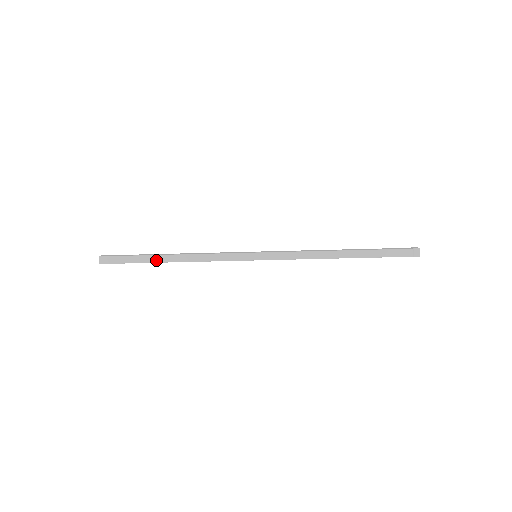
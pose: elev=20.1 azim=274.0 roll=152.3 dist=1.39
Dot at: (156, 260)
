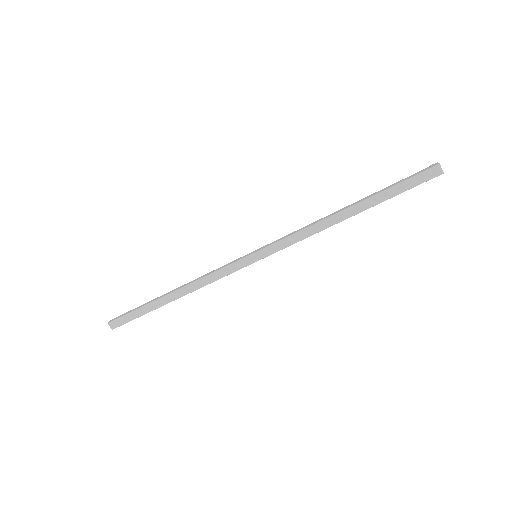
Dot at: (160, 304)
